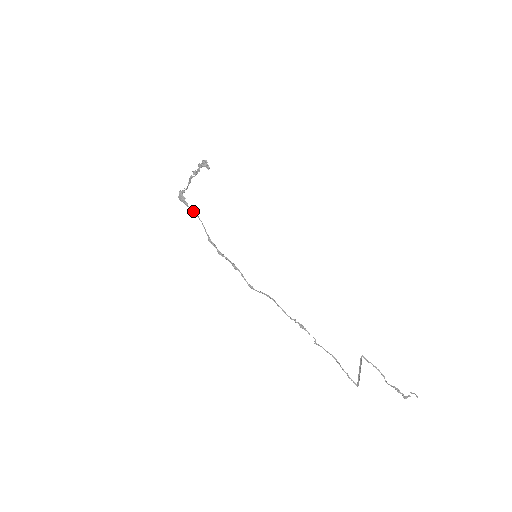
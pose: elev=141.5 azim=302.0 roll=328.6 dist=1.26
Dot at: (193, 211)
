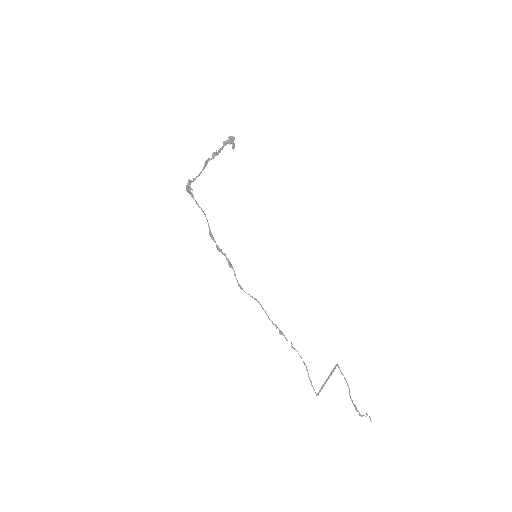
Dot at: (198, 204)
